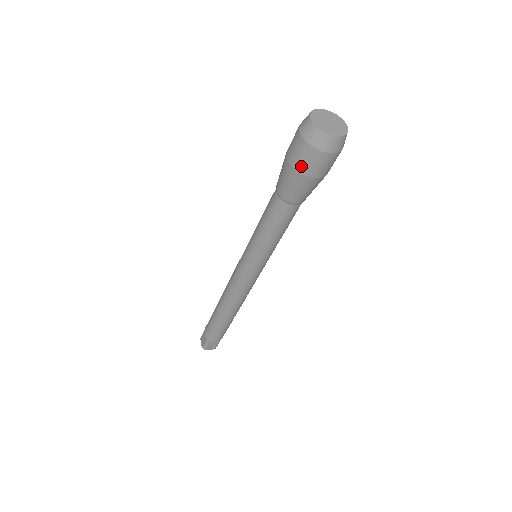
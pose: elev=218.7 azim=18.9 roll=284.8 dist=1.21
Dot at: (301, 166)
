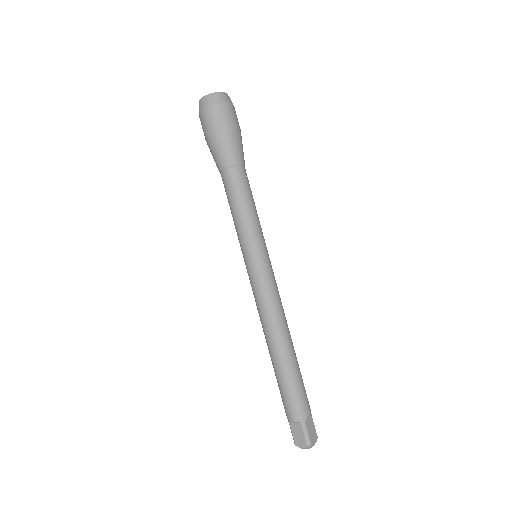
Dot at: (204, 134)
